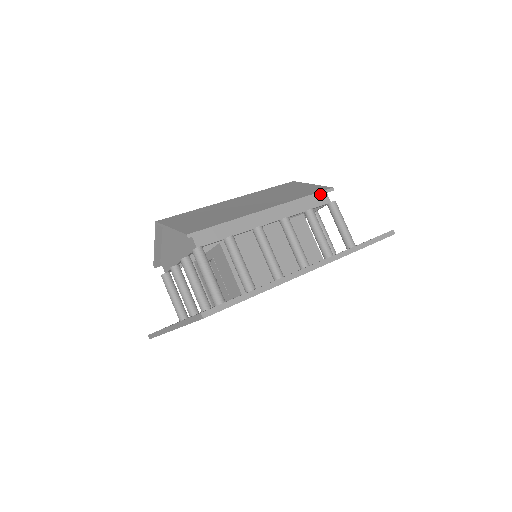
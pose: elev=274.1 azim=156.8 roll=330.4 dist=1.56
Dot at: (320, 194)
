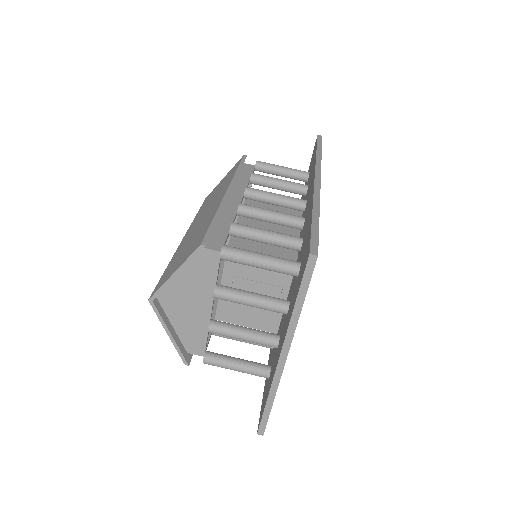
Dot at: (243, 162)
